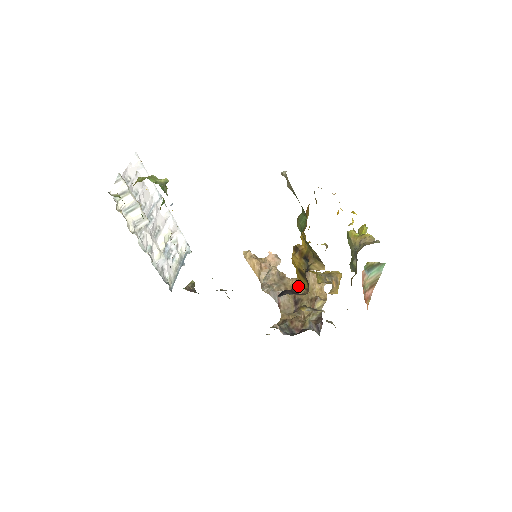
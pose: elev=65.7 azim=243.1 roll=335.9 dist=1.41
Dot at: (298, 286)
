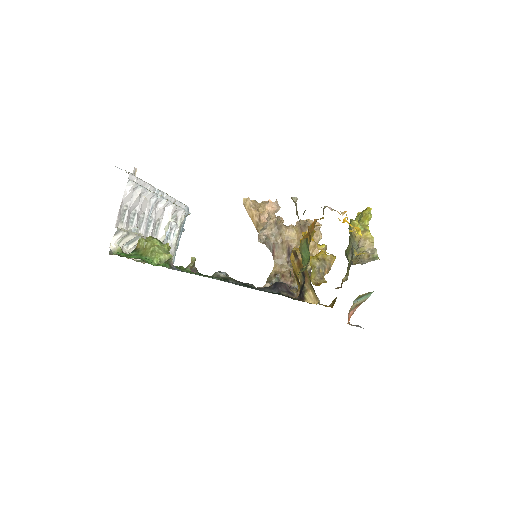
Dot at: (293, 237)
